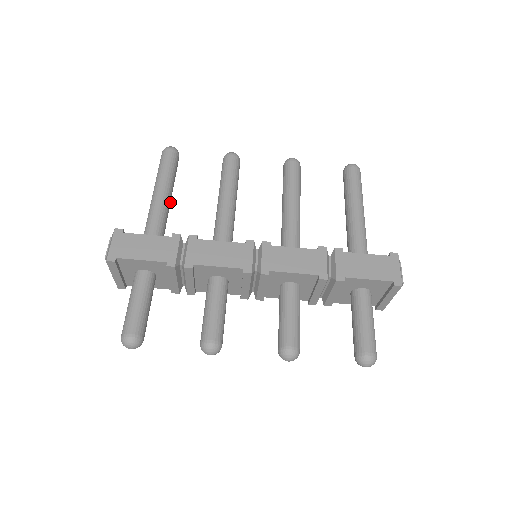
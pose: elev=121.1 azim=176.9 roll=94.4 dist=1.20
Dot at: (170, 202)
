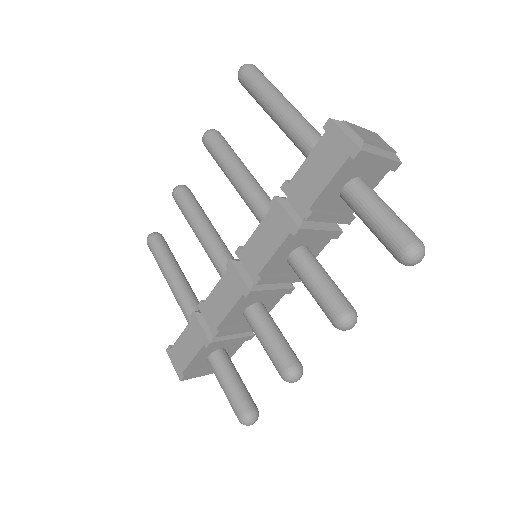
Dot at: (183, 278)
